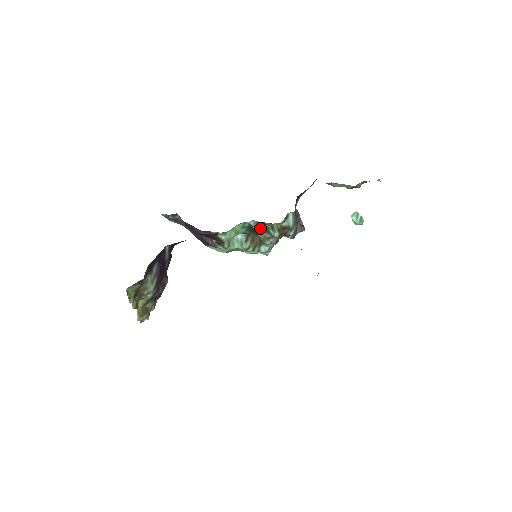
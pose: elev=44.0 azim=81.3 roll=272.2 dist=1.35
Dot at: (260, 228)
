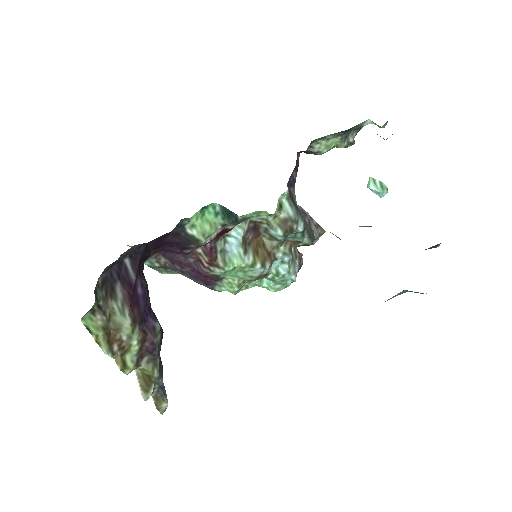
Dot at: (260, 236)
